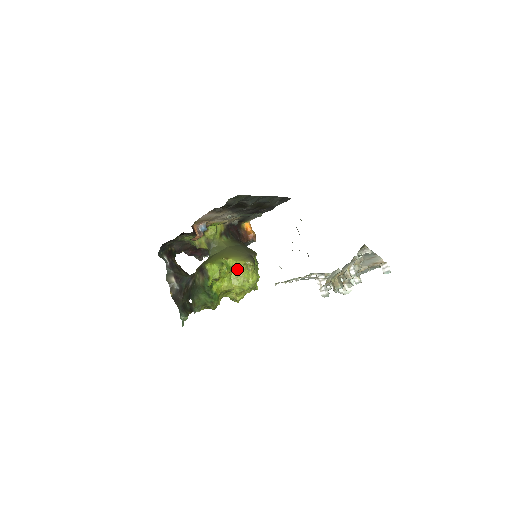
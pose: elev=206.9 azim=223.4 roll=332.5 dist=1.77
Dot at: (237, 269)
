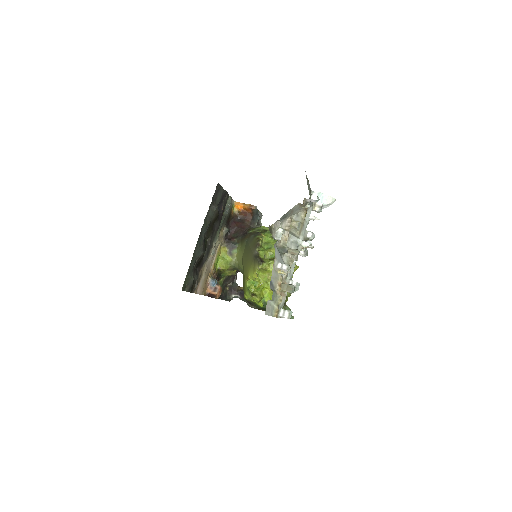
Dot at: (261, 275)
